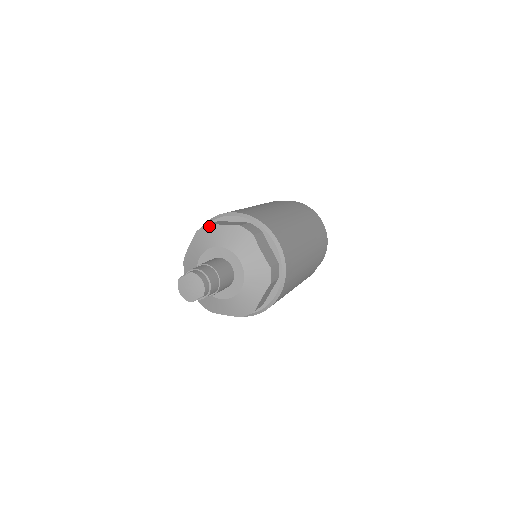
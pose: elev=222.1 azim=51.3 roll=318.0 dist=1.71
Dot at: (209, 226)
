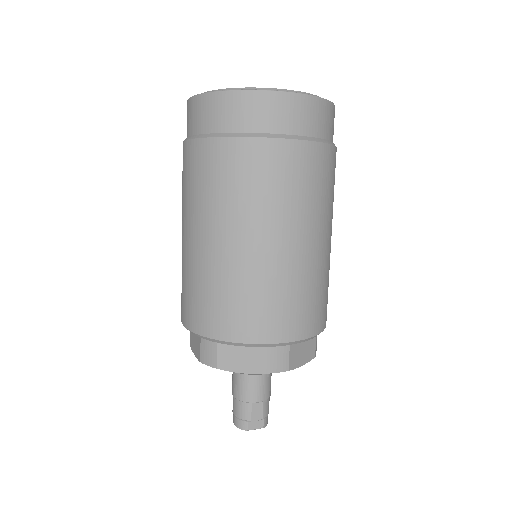
Dot at: occluded
